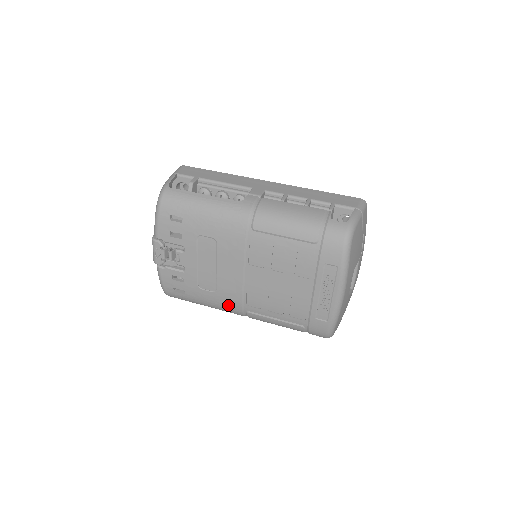
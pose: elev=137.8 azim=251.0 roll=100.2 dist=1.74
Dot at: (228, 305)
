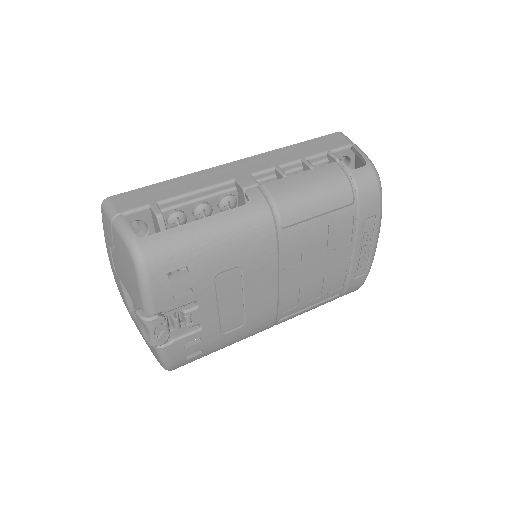
Dot at: (258, 328)
